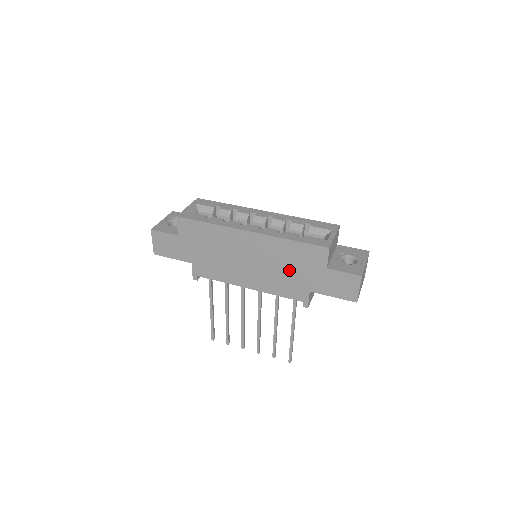
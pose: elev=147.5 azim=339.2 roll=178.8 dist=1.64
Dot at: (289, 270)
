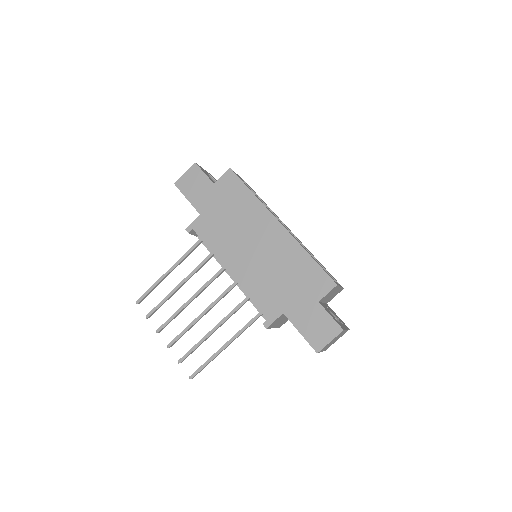
Dot at: (283, 280)
